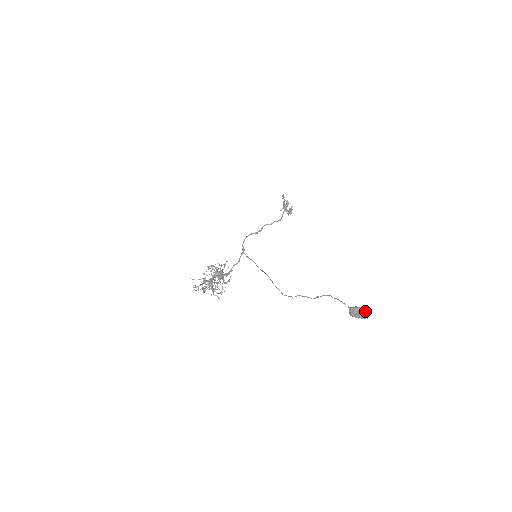
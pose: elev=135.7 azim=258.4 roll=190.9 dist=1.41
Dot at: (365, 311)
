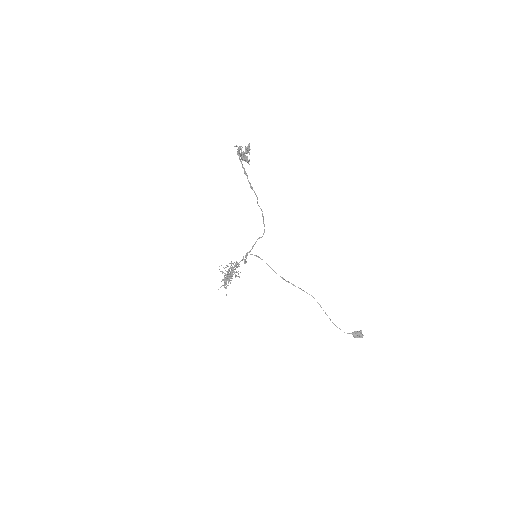
Dot at: occluded
